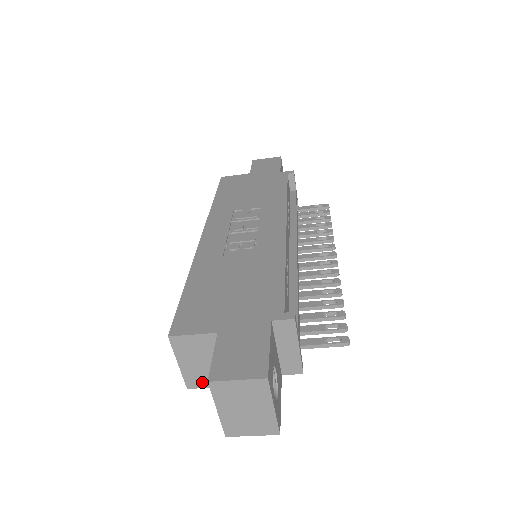
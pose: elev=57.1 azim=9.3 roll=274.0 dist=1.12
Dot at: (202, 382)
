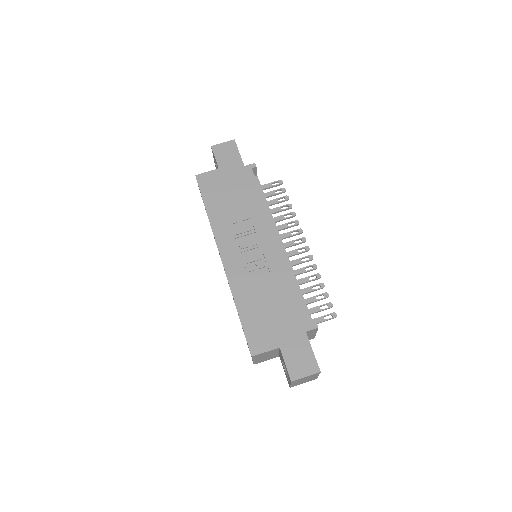
Dot at: (263, 361)
